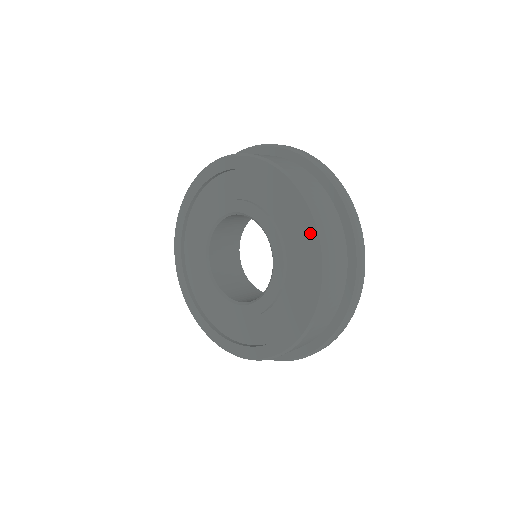
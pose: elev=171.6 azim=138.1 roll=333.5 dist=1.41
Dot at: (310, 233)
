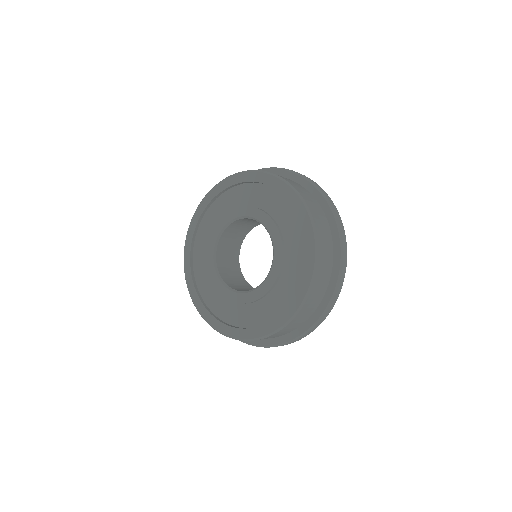
Dot at: (255, 178)
